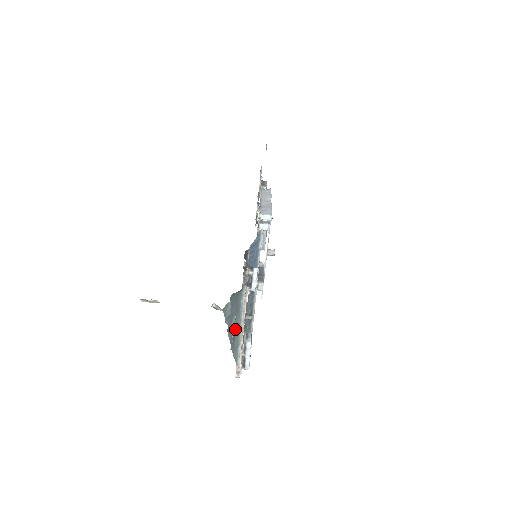
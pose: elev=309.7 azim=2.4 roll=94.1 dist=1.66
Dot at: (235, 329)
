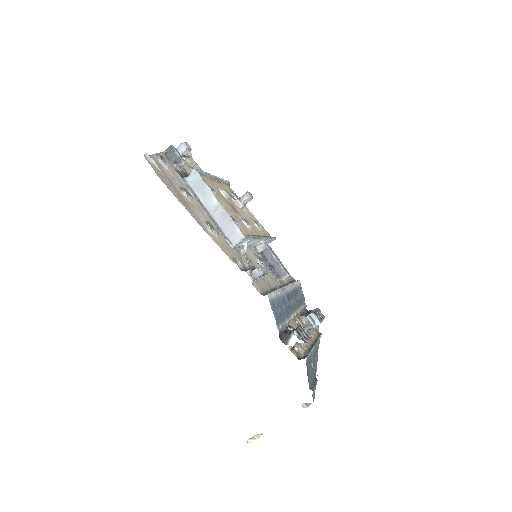
Dot at: (313, 356)
